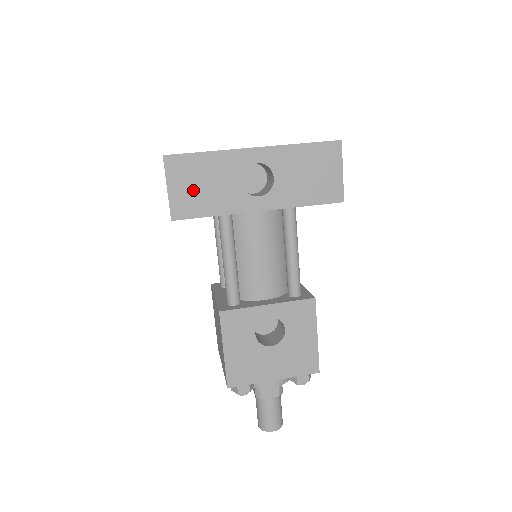
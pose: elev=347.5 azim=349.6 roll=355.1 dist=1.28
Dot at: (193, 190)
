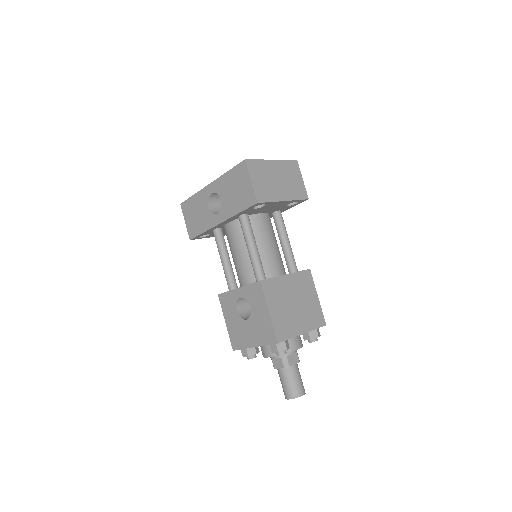
Dot at: (193, 219)
